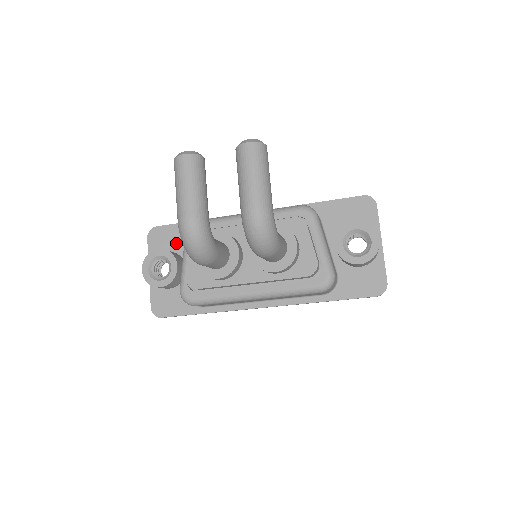
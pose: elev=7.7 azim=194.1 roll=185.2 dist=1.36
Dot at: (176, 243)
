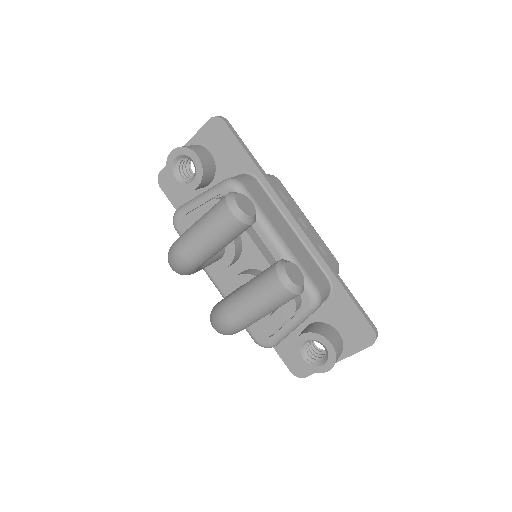
Dot at: (223, 157)
